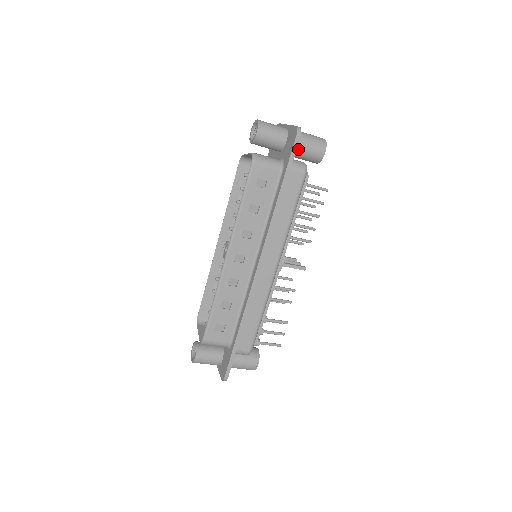
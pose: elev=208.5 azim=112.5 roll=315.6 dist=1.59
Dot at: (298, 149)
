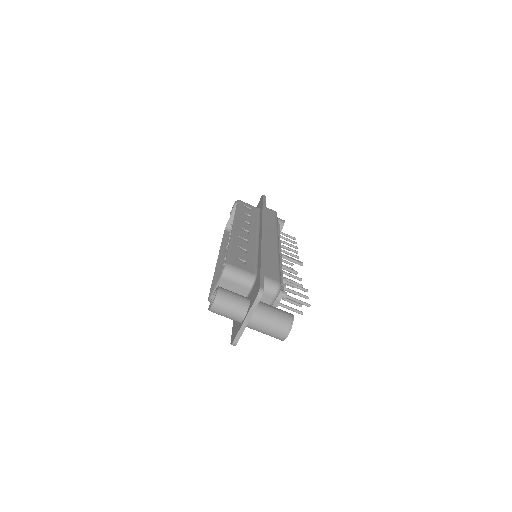
Dot at: occluded
